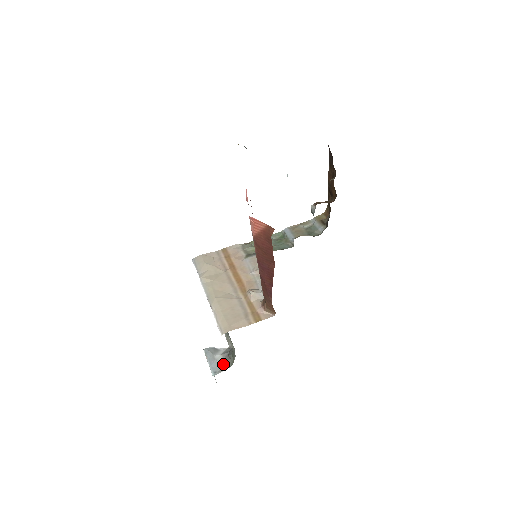
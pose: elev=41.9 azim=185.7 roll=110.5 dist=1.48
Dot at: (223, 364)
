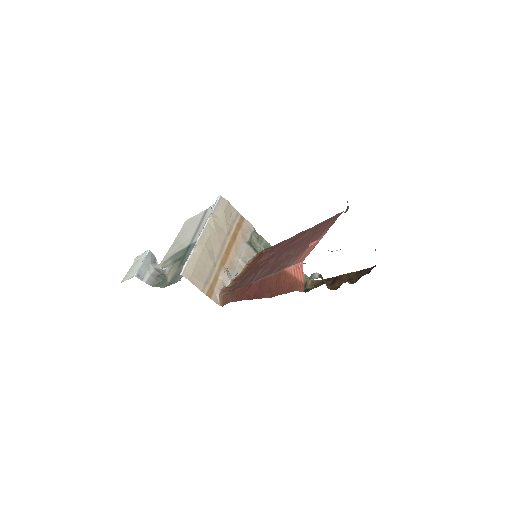
Dot at: (149, 277)
